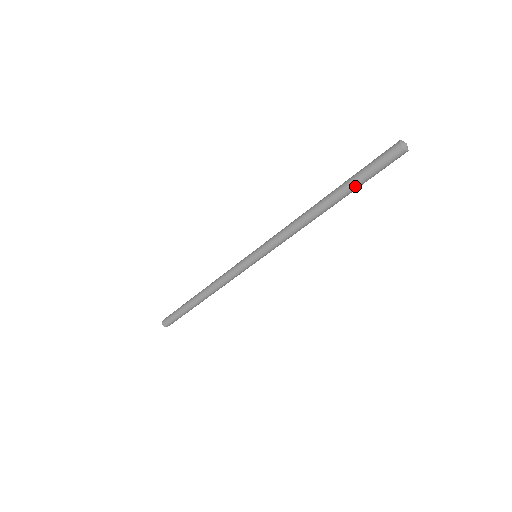
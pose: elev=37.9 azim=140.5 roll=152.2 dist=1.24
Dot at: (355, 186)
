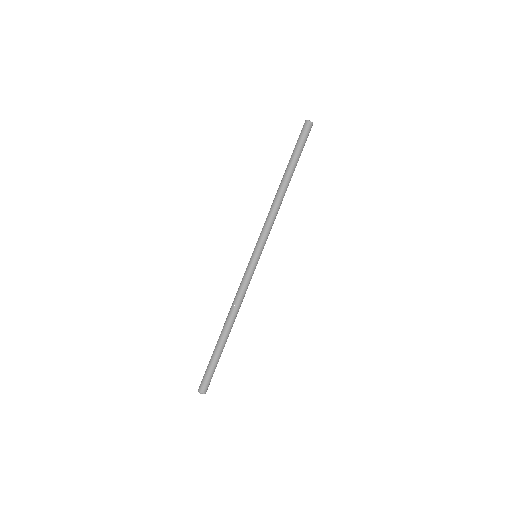
Dot at: (297, 159)
